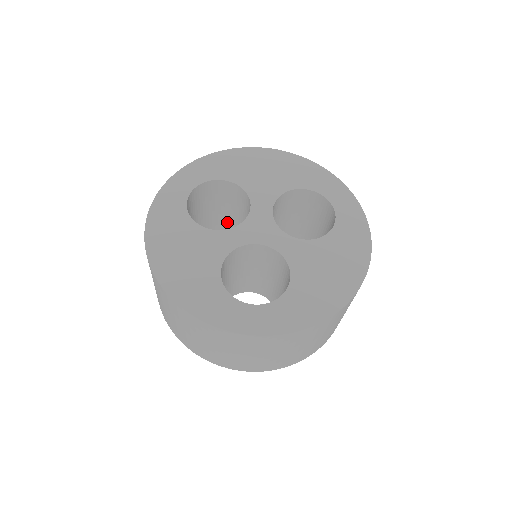
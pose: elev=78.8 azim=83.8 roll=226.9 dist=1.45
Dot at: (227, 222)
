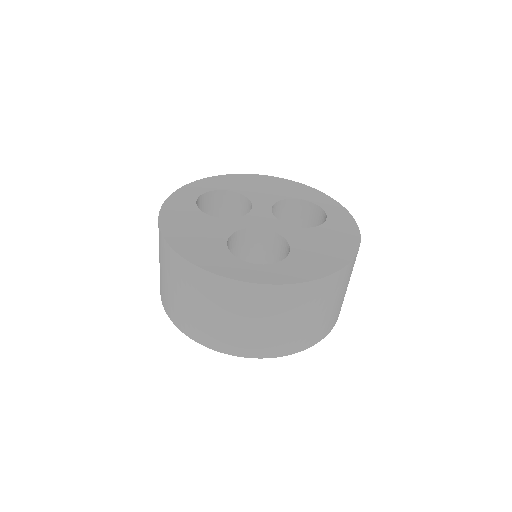
Dot at: occluded
